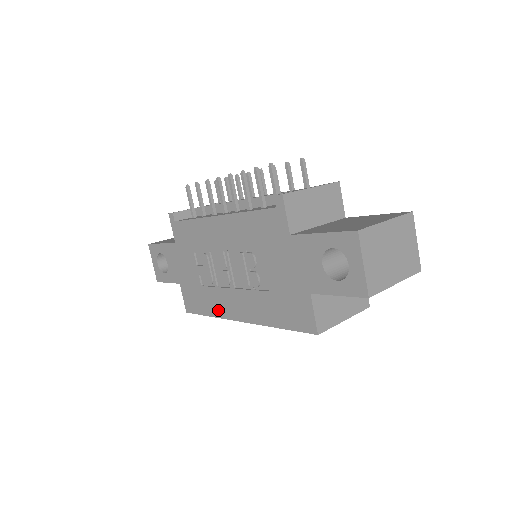
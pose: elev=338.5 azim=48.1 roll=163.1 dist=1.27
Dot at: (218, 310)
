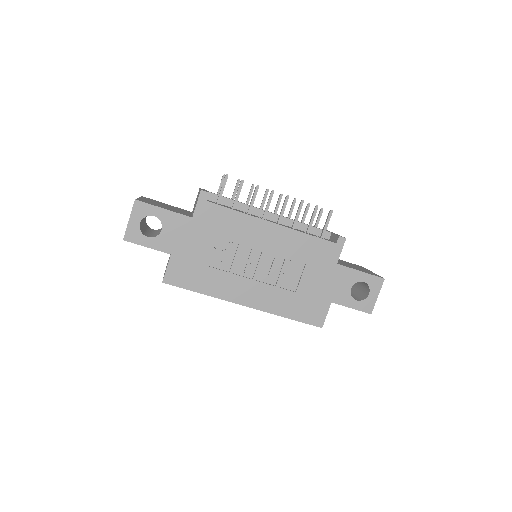
Dot at: (220, 291)
